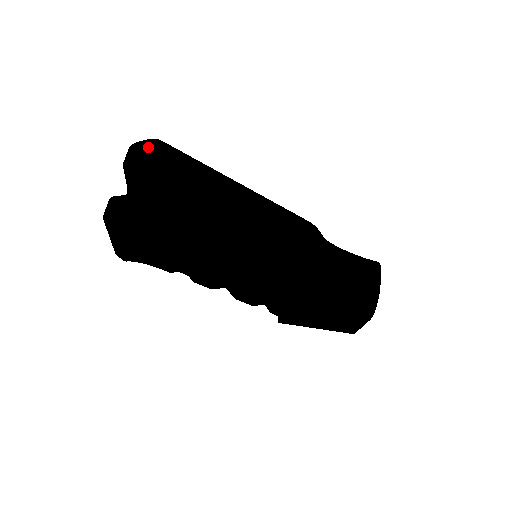
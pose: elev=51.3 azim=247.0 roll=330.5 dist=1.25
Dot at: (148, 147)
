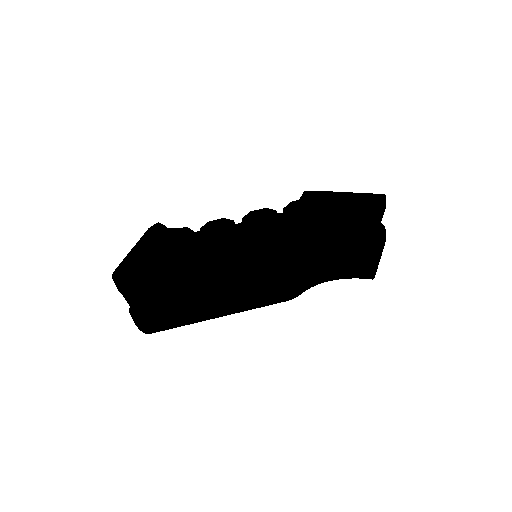
Dot at: (121, 291)
